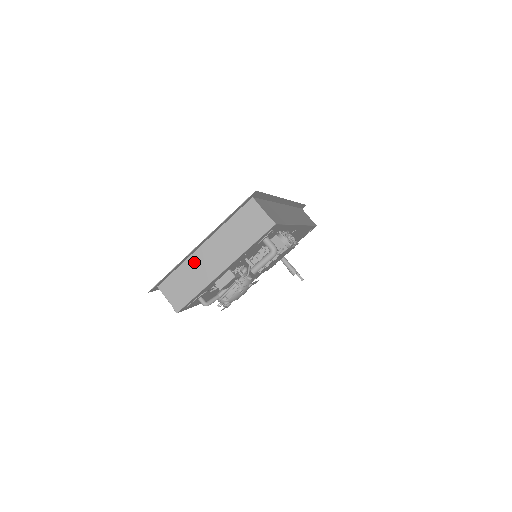
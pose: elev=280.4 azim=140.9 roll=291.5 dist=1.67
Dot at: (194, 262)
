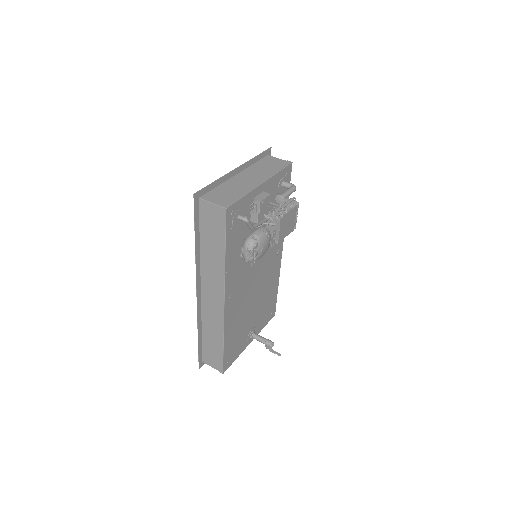
Dot at: (232, 182)
